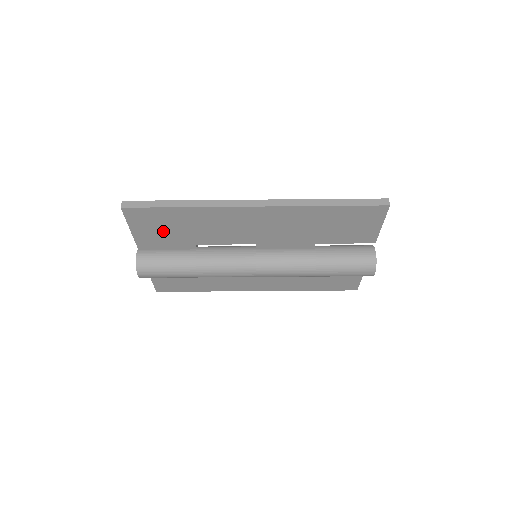
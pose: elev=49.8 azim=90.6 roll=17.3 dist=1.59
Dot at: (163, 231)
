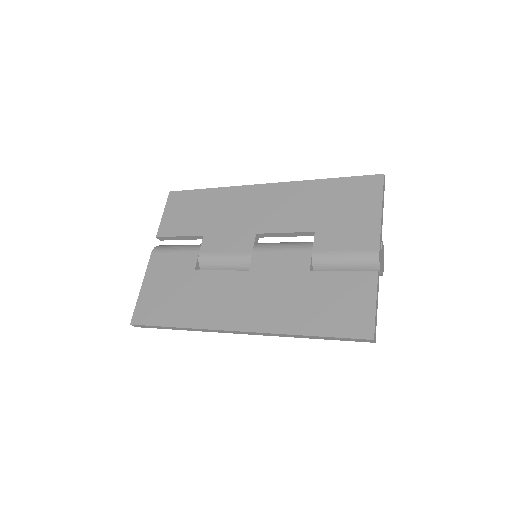
Dot at: occluded
